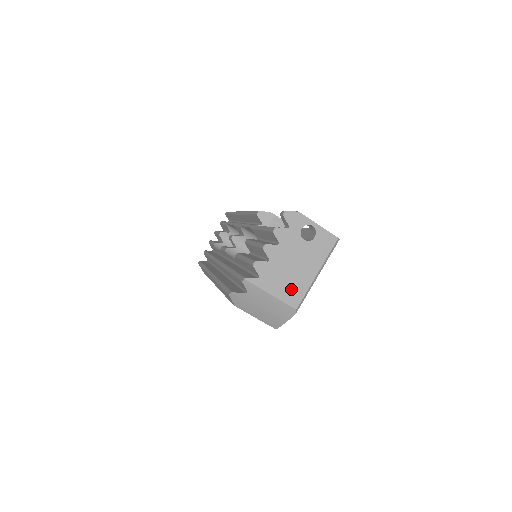
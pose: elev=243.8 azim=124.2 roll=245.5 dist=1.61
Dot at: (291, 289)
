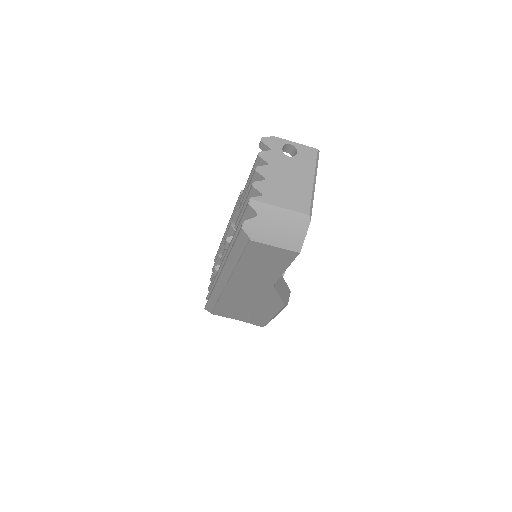
Dot at: (296, 199)
